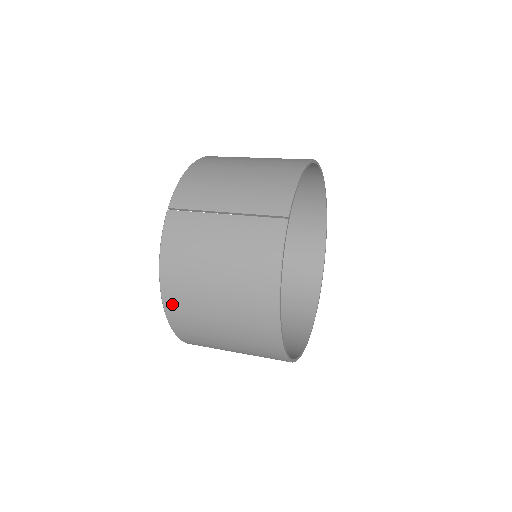
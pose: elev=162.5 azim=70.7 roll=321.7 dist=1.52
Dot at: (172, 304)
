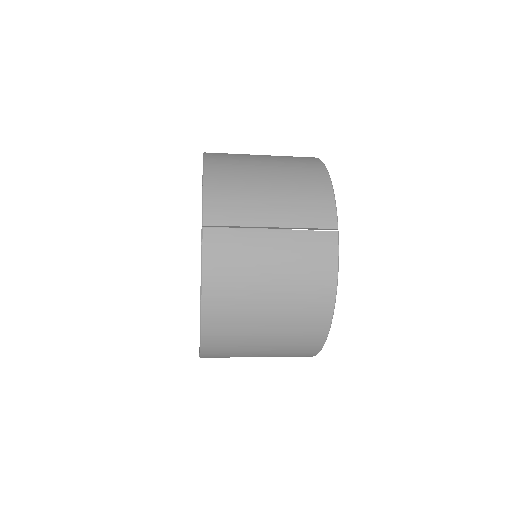
Dot at: (213, 328)
